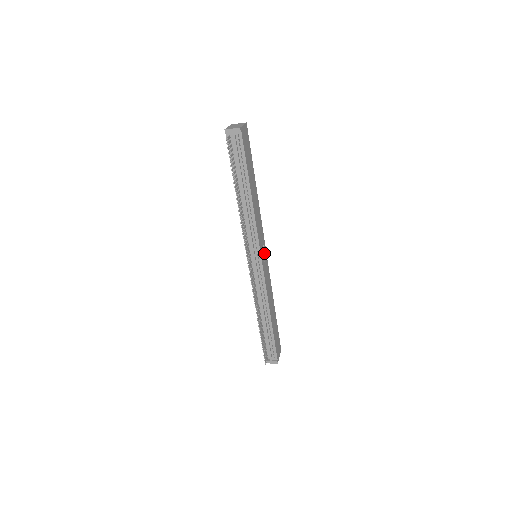
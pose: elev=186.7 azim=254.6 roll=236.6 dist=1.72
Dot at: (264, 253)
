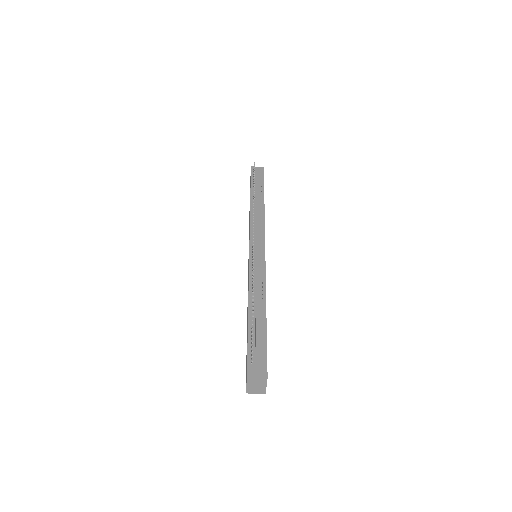
Dot at: occluded
